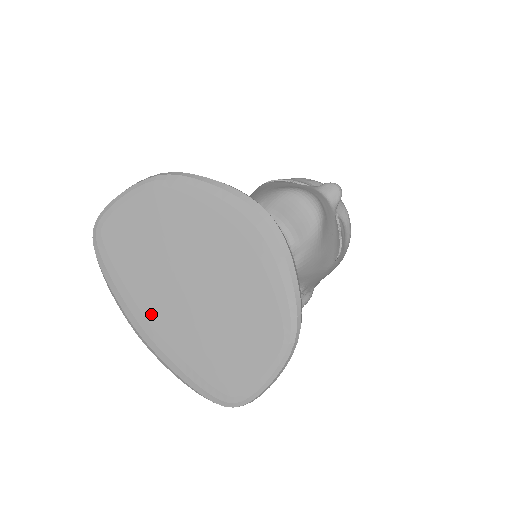
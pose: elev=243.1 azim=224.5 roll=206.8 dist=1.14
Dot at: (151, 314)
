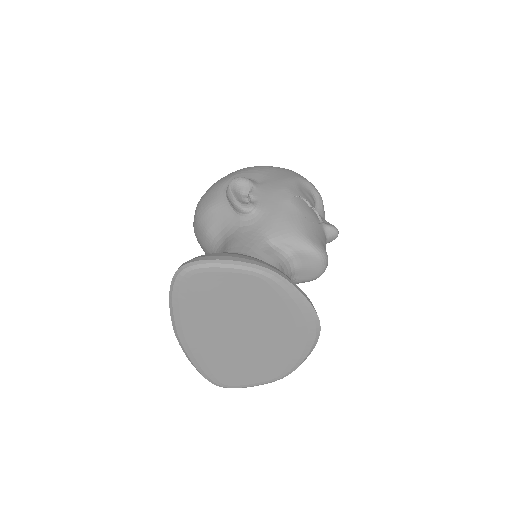
Dot at: (198, 333)
